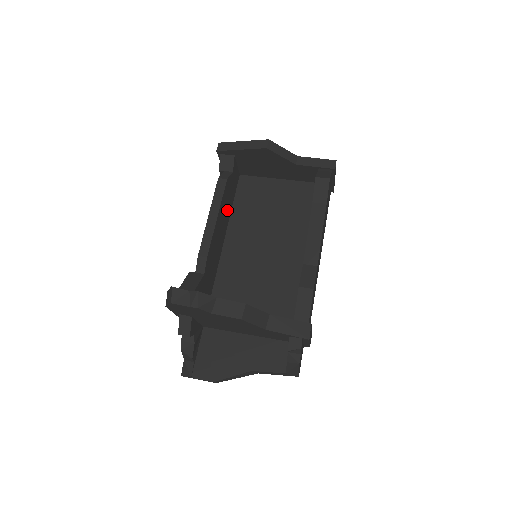
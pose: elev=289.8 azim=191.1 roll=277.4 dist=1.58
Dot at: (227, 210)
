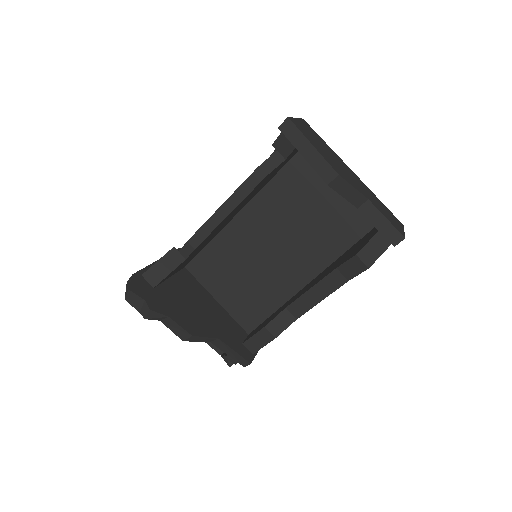
Dot at: (257, 190)
